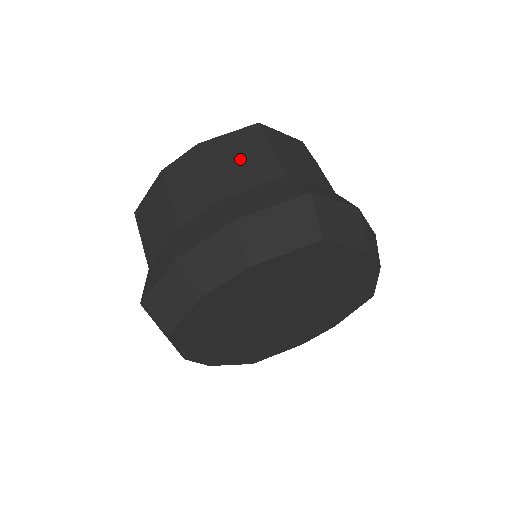
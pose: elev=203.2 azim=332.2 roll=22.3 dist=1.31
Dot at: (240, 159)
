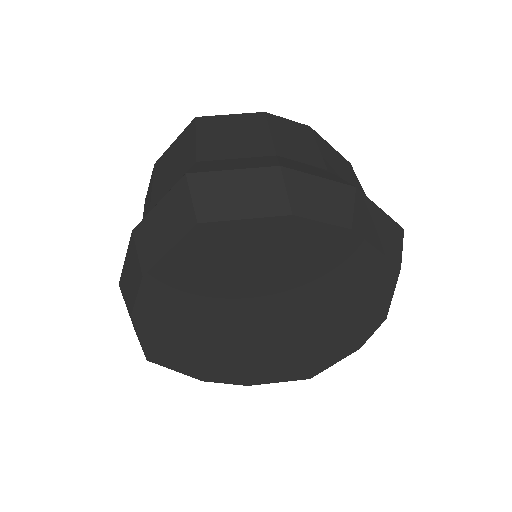
Dot at: (172, 164)
